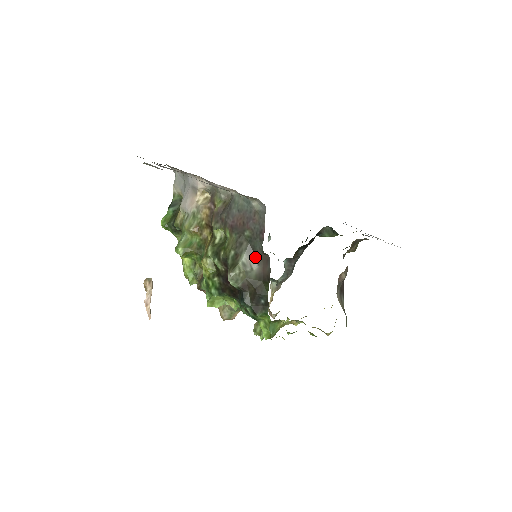
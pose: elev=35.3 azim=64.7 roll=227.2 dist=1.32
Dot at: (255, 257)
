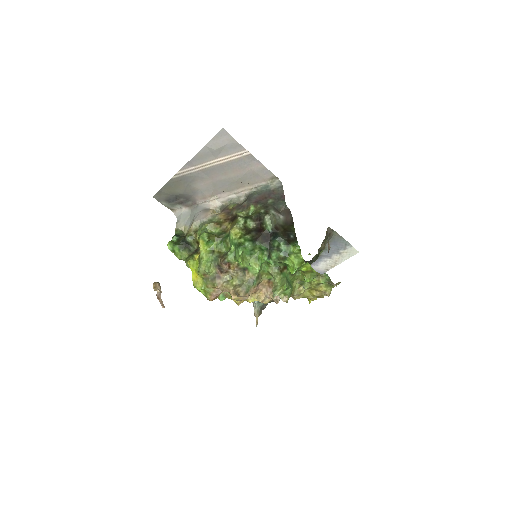
Dot at: (279, 212)
